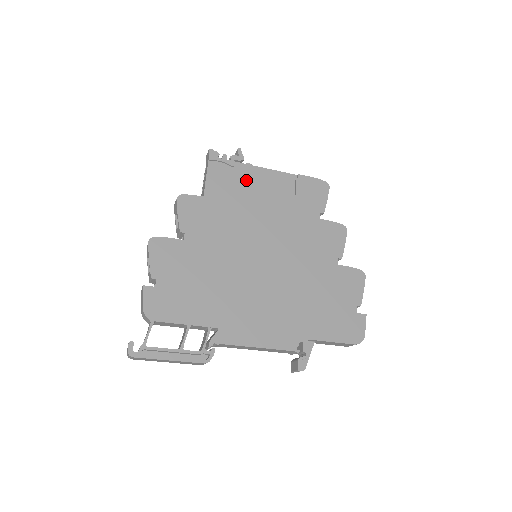
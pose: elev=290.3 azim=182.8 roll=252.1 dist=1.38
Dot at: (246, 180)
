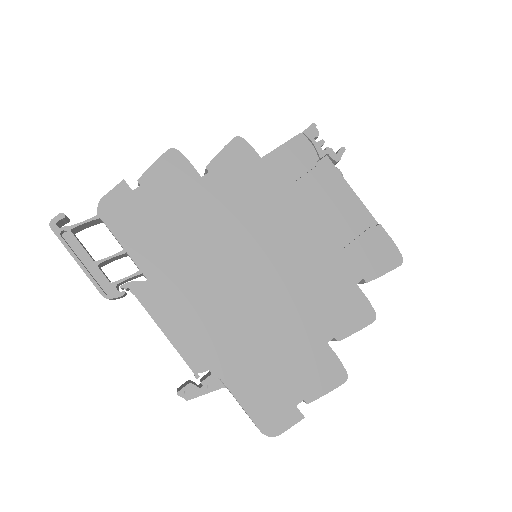
Dot at: (320, 181)
